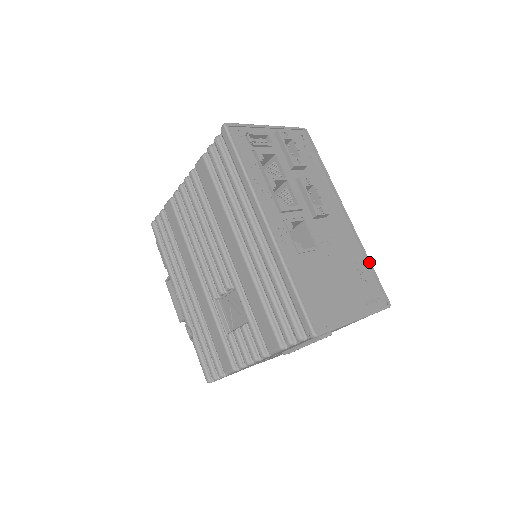
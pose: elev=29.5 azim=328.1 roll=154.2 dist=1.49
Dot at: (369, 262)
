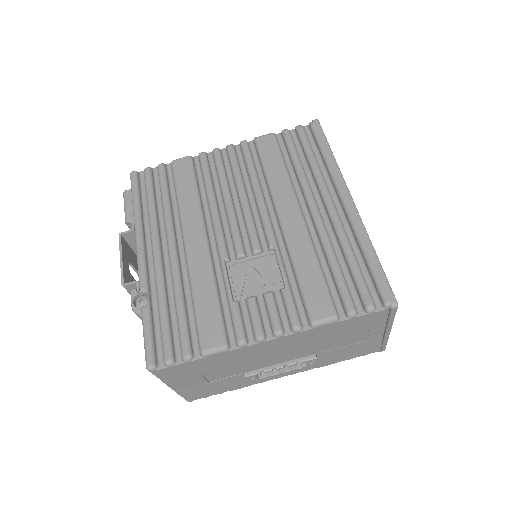
Dot at: occluded
